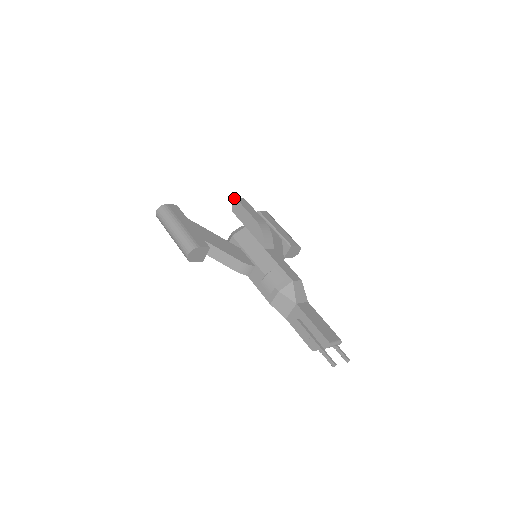
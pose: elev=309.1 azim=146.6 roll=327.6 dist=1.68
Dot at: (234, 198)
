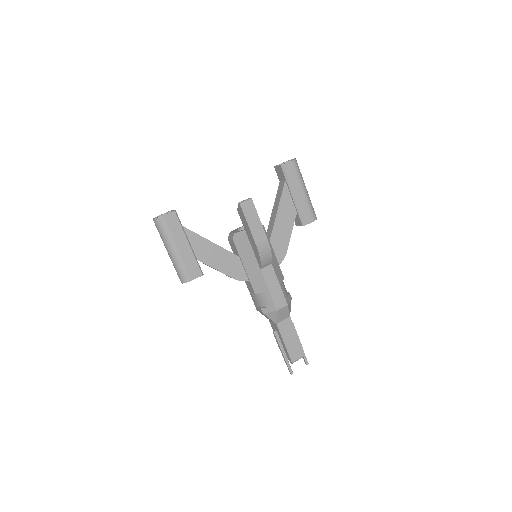
Dot at: (239, 205)
